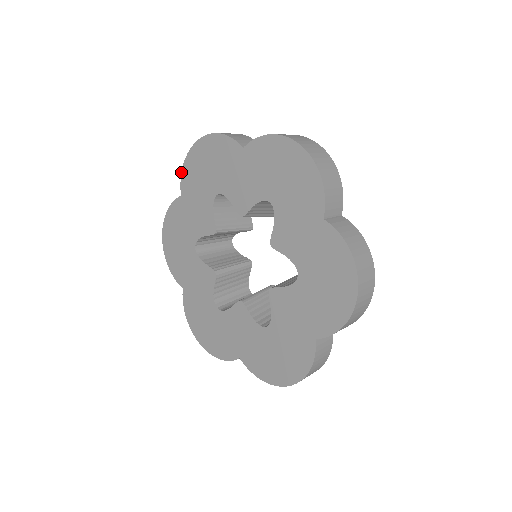
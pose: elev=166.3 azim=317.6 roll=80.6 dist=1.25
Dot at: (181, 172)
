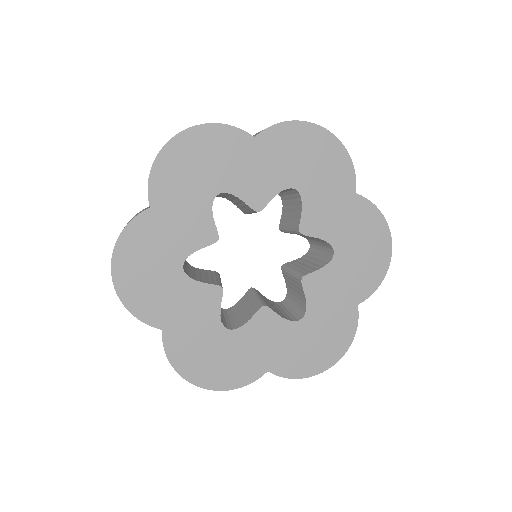
Dot at: occluded
